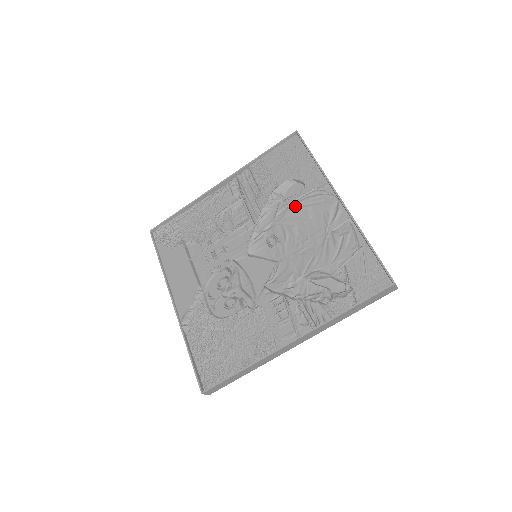
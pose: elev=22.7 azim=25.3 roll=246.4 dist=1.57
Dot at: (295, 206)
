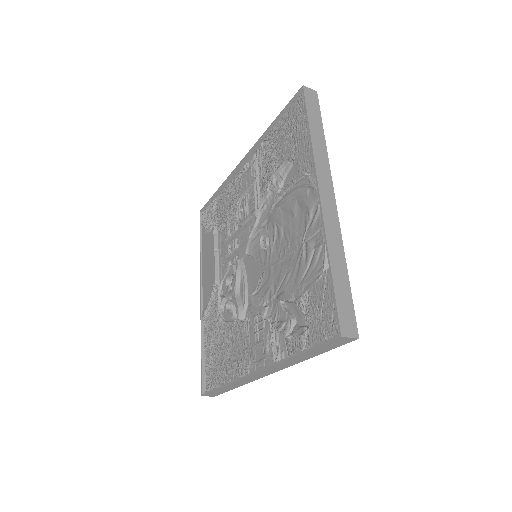
Dot at: (286, 198)
